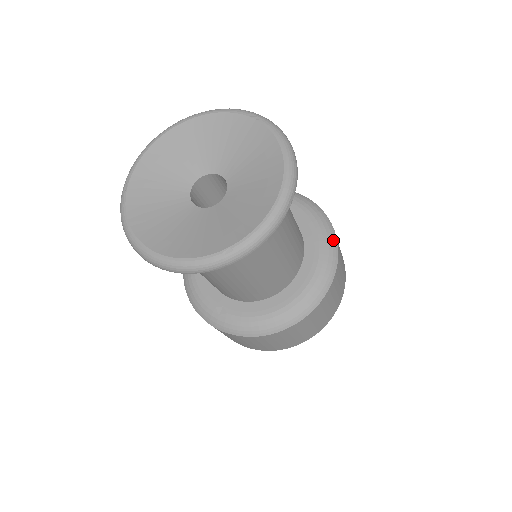
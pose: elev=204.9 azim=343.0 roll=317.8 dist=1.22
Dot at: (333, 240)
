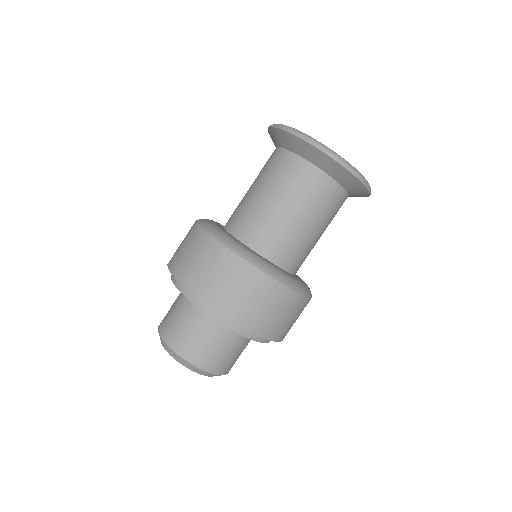
Dot at: occluded
